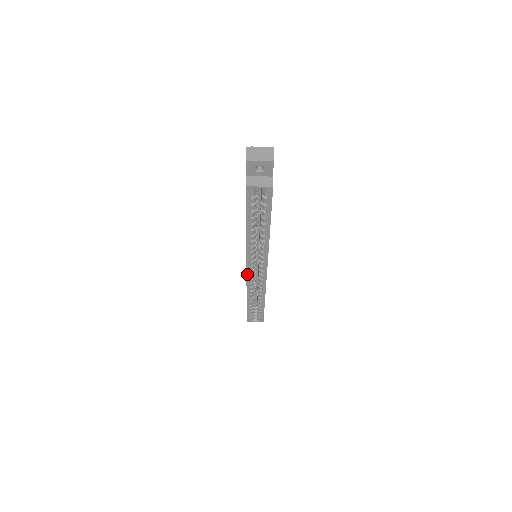
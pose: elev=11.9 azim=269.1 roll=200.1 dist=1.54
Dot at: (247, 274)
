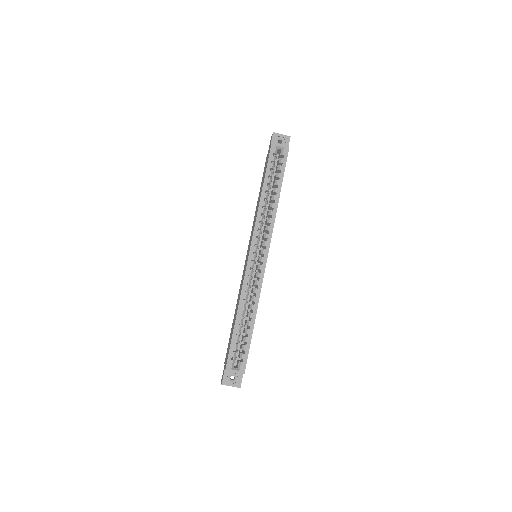
Dot at: (248, 259)
